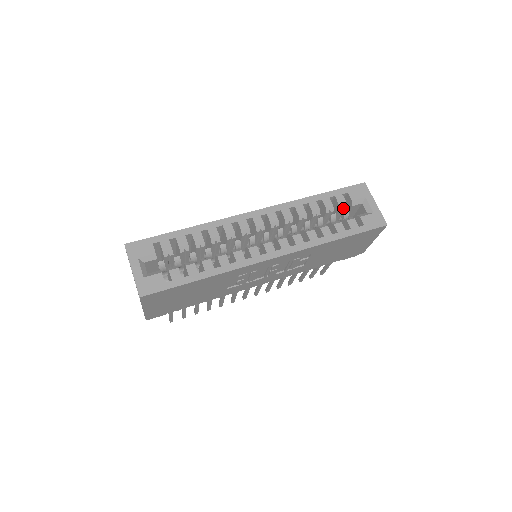
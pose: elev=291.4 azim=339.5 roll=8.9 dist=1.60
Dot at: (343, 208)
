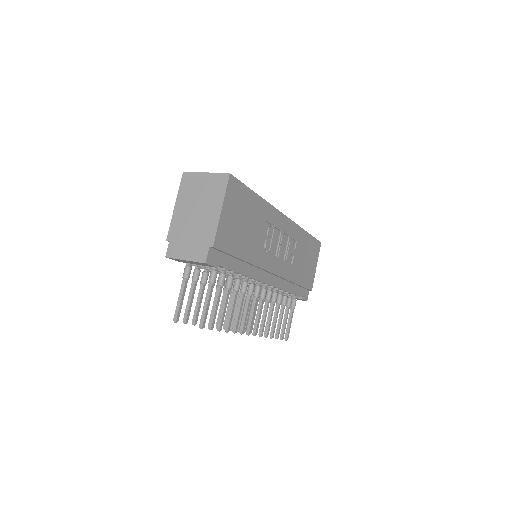
Dot at: occluded
